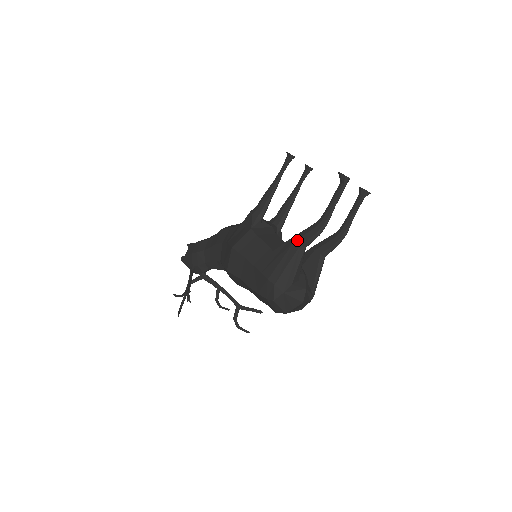
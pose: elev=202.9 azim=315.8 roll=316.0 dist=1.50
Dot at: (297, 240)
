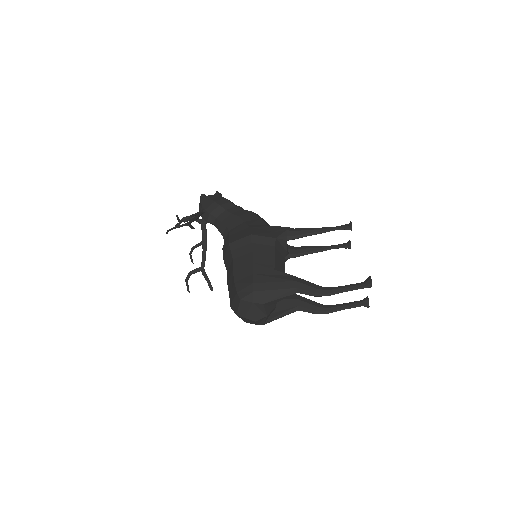
Dot at: (298, 282)
